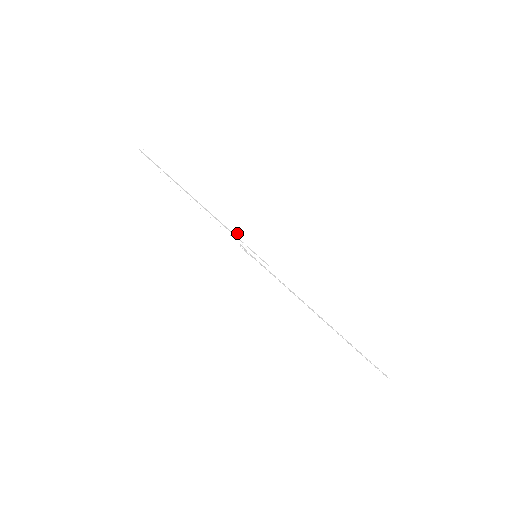
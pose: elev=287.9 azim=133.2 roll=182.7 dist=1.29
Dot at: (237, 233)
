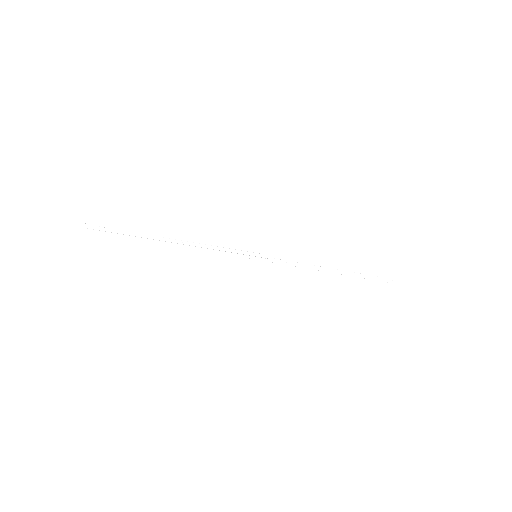
Dot at: (227, 250)
